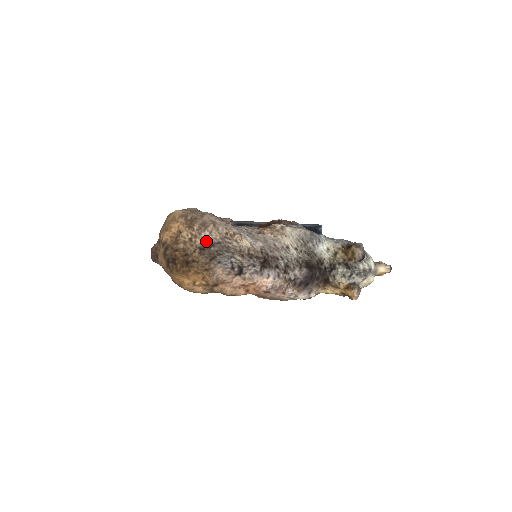
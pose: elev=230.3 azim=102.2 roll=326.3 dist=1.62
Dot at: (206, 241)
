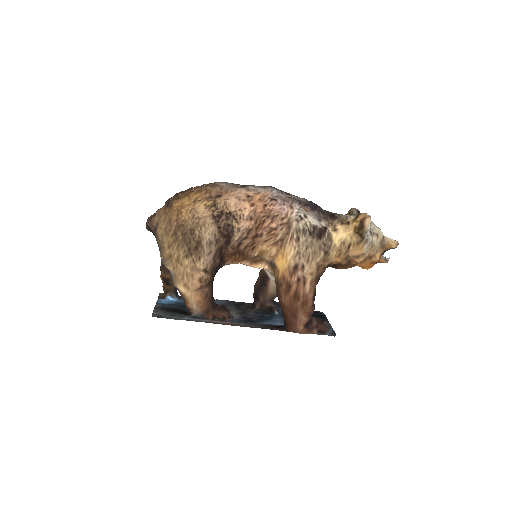
Dot at: occluded
